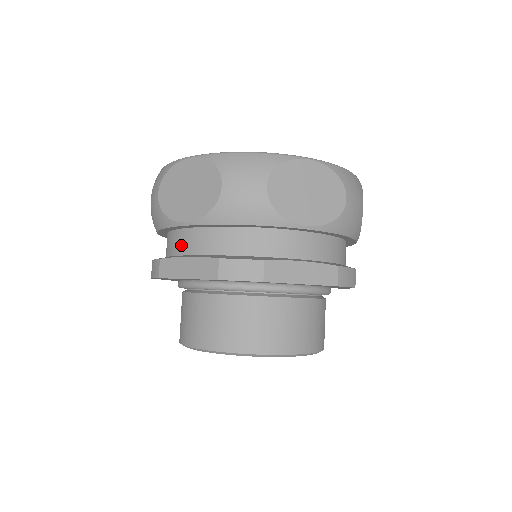
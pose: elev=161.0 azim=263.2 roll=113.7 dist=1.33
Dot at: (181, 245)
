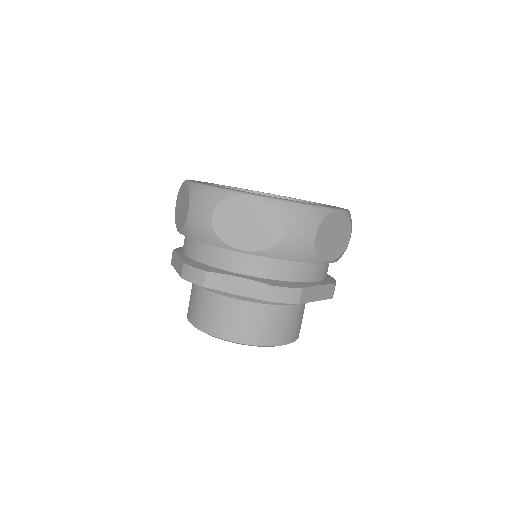
Dot at: (226, 262)
